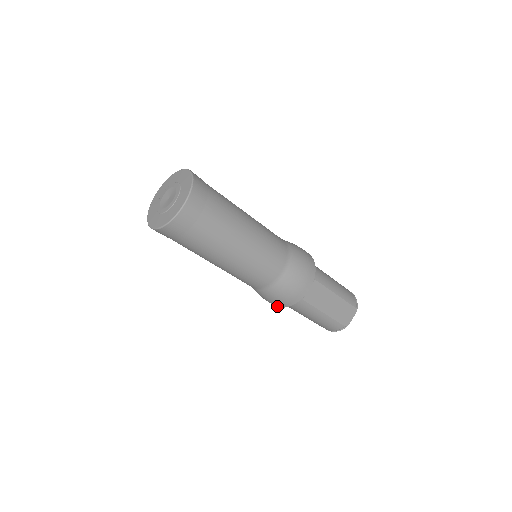
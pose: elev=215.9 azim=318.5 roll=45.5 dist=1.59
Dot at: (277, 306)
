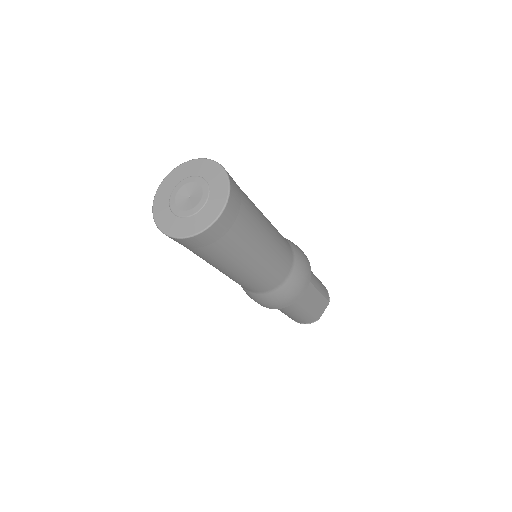
Dot at: (266, 307)
